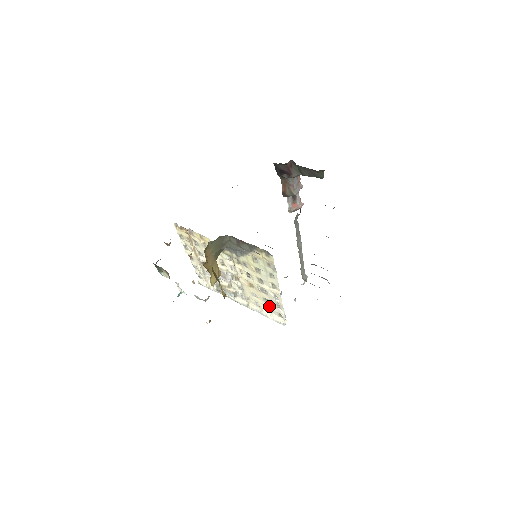
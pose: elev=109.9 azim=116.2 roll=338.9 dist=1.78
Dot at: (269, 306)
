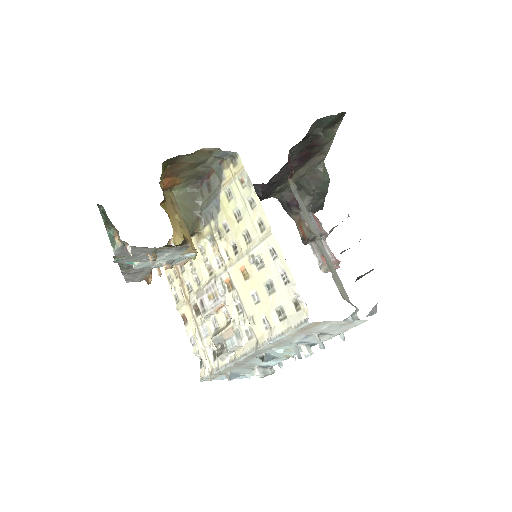
Dot at: (277, 299)
